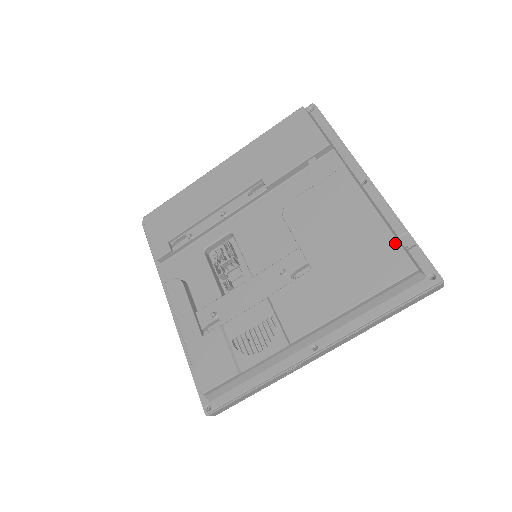
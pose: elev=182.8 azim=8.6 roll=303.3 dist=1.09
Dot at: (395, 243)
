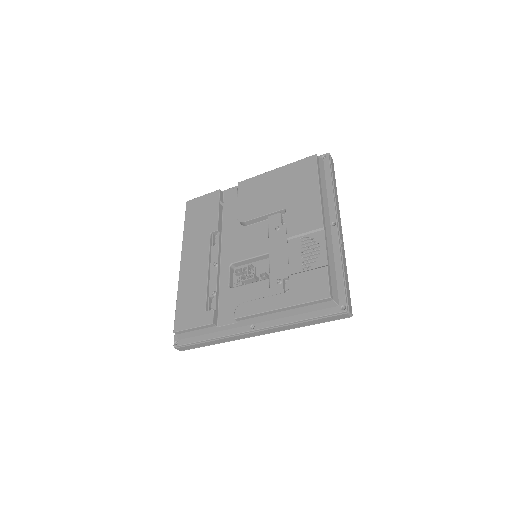
Dot at: (296, 163)
